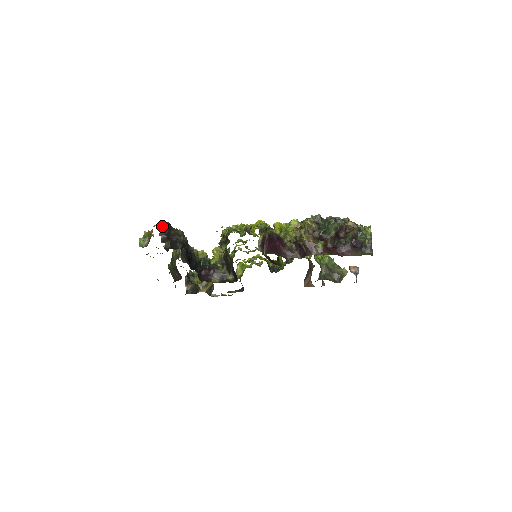
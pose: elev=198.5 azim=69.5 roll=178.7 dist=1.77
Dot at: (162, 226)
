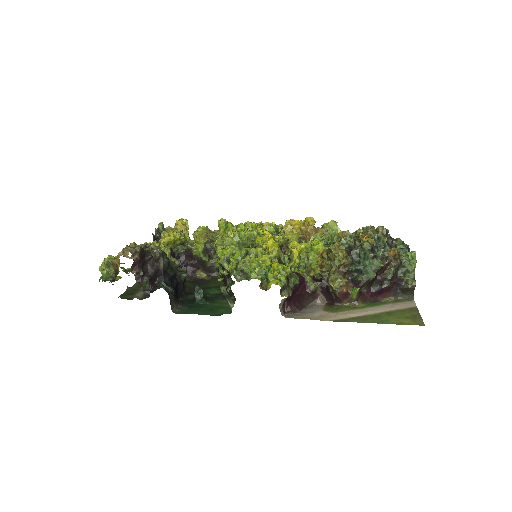
Dot at: (132, 258)
